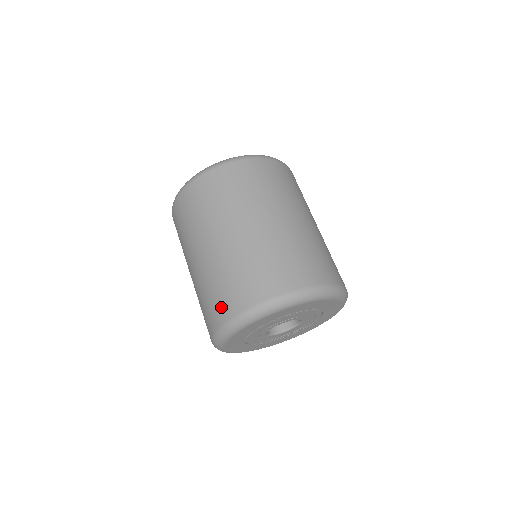
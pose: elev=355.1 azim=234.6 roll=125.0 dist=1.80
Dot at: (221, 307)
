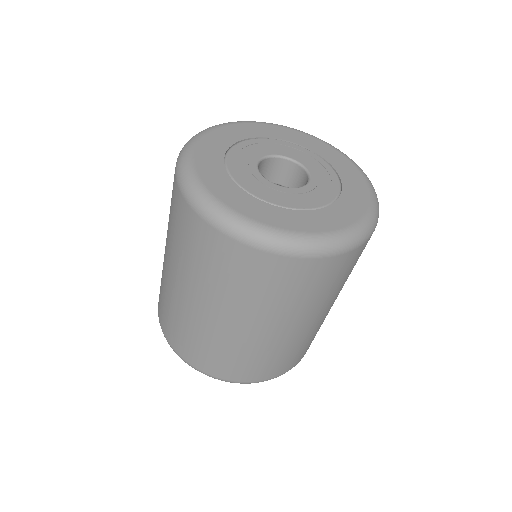
Dot at: (192, 355)
